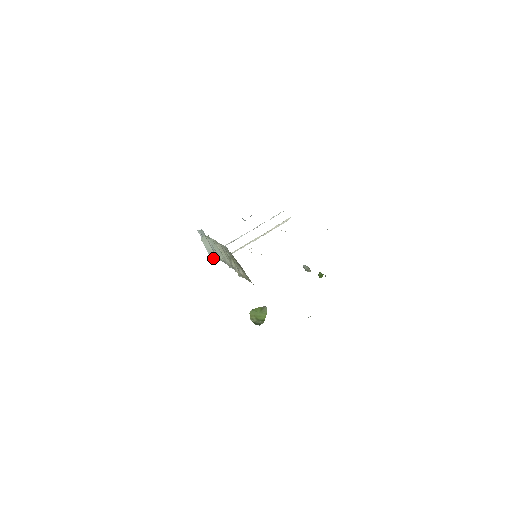
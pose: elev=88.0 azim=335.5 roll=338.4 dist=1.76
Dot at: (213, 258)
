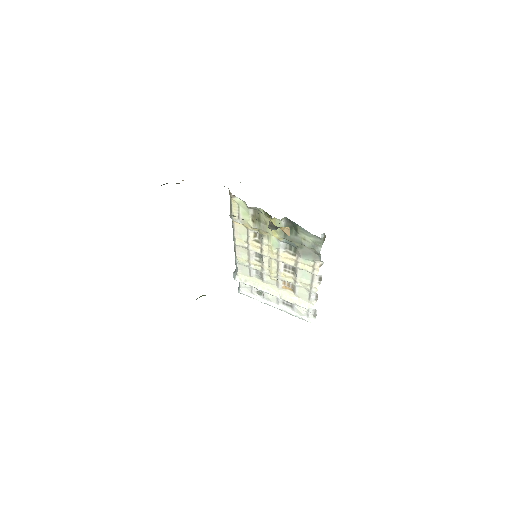
Dot at: (234, 273)
